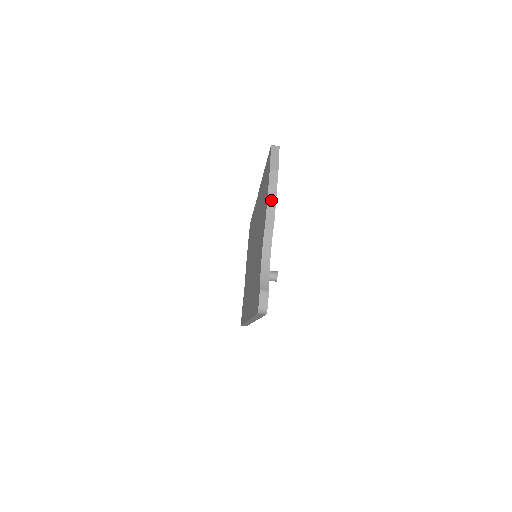
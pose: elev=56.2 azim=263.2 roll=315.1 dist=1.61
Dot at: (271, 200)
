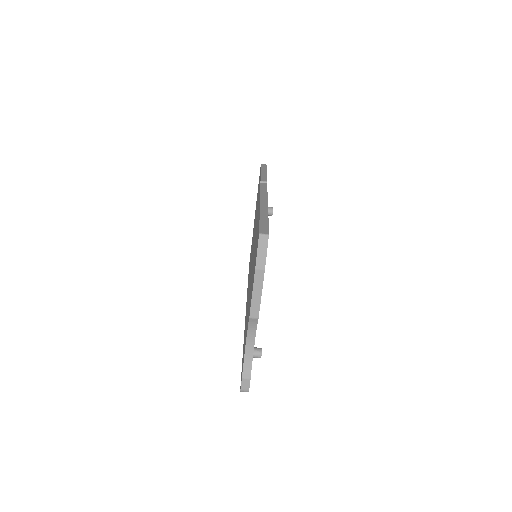
Dot at: (255, 300)
